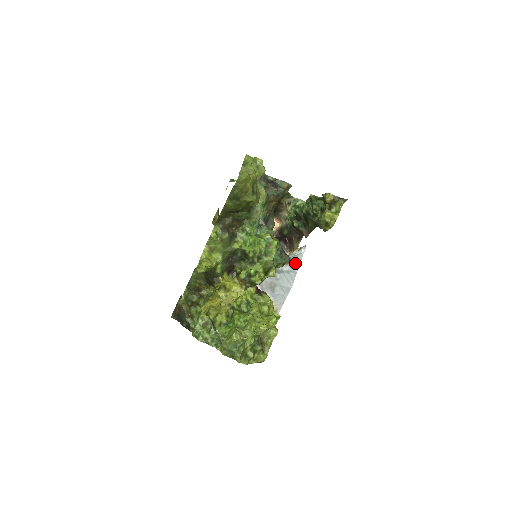
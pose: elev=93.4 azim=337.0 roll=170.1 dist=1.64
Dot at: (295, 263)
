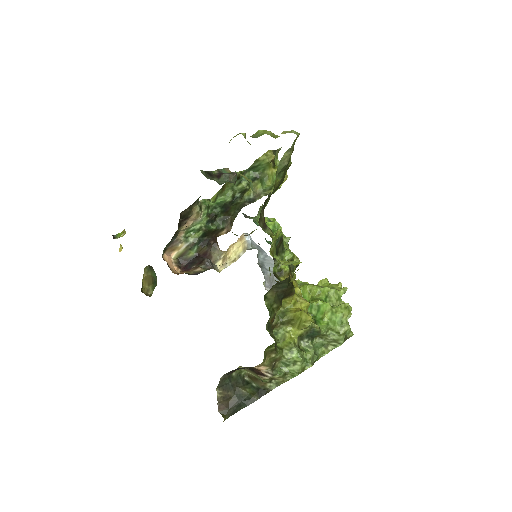
Dot at: (259, 249)
